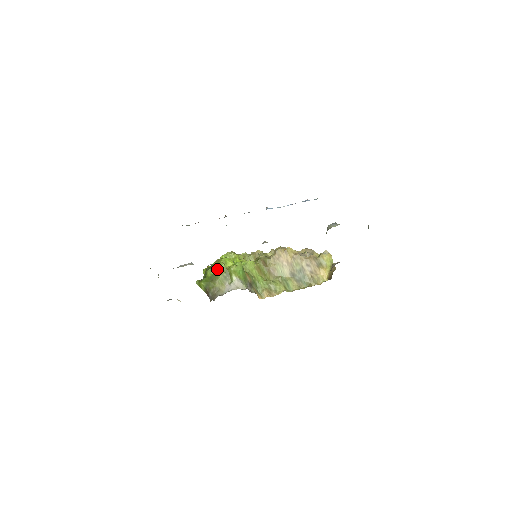
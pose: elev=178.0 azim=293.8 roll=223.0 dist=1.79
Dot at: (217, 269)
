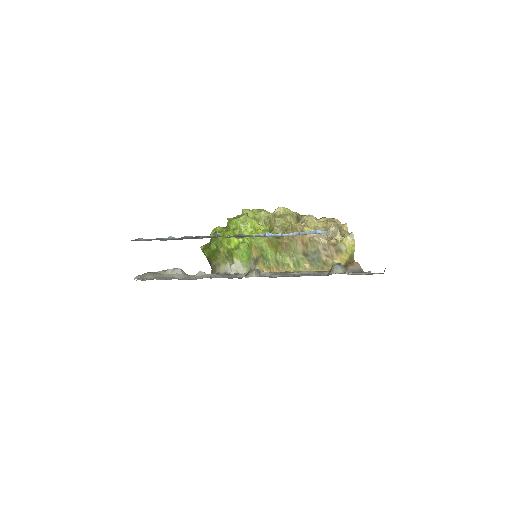
Dot at: (220, 245)
